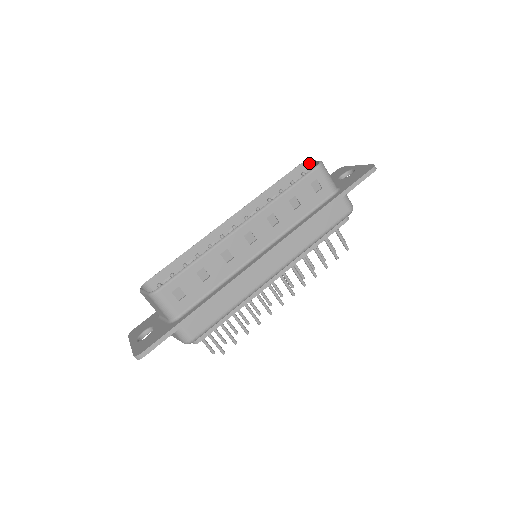
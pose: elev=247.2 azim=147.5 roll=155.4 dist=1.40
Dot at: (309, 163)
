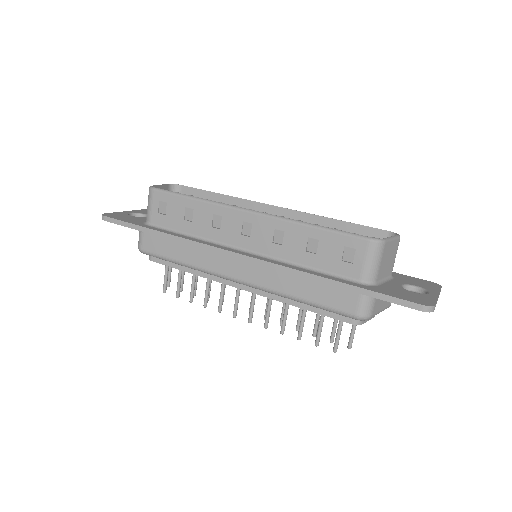
Dot at: occluded
